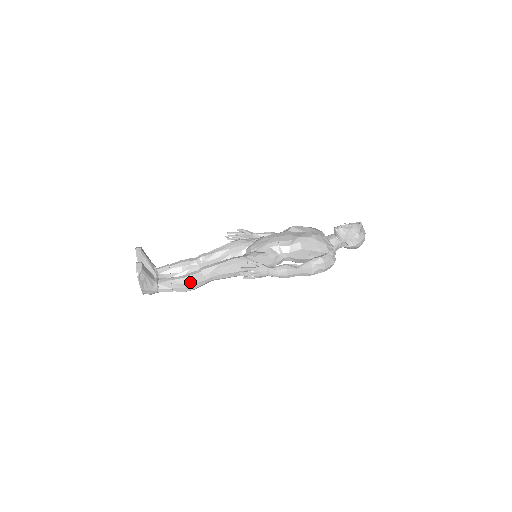
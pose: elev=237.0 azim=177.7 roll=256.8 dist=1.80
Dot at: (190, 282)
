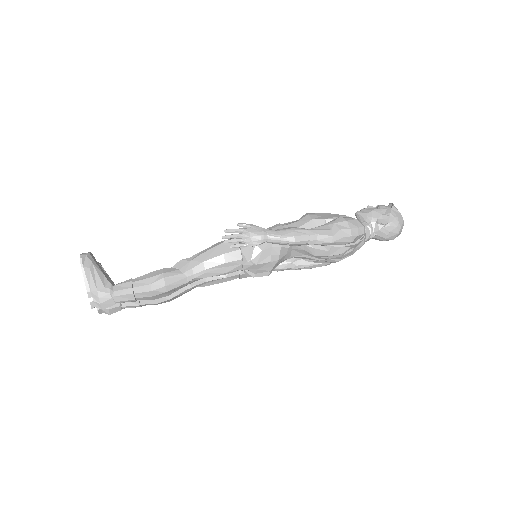
Dot at: (158, 275)
